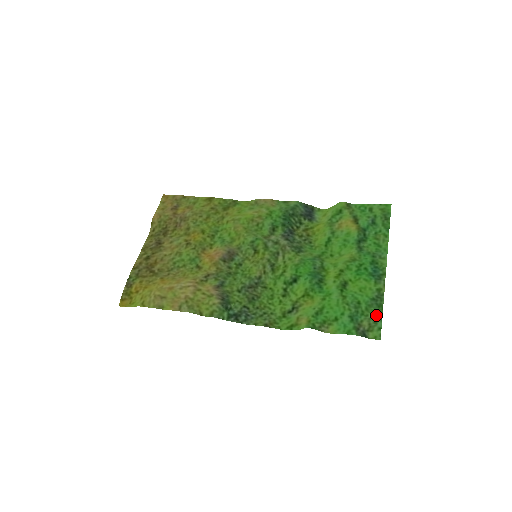
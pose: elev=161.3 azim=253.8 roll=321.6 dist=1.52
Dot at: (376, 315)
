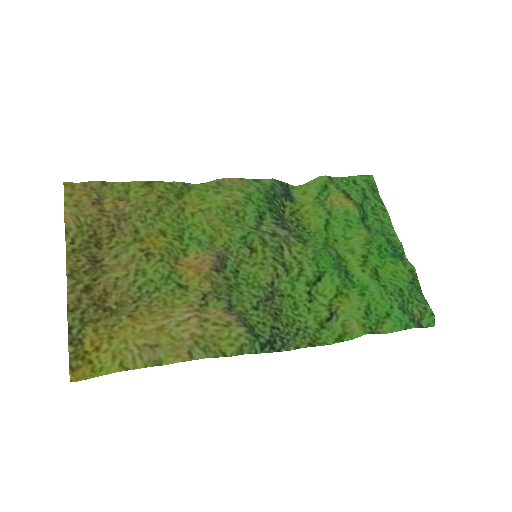
Dot at: (421, 300)
